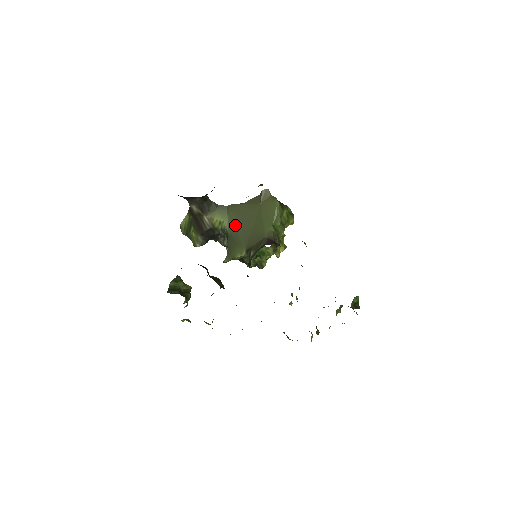
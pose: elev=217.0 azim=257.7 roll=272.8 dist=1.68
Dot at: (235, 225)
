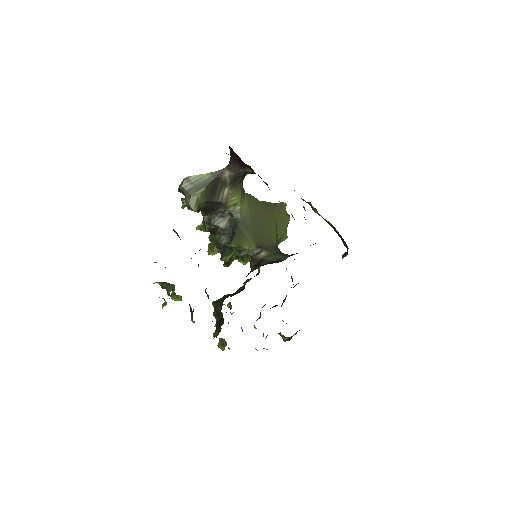
Dot at: (250, 216)
